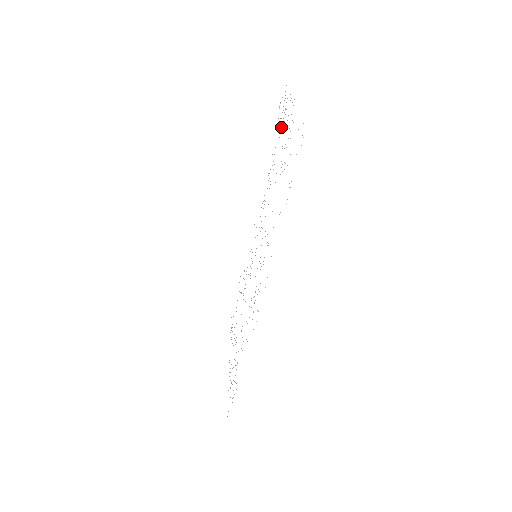
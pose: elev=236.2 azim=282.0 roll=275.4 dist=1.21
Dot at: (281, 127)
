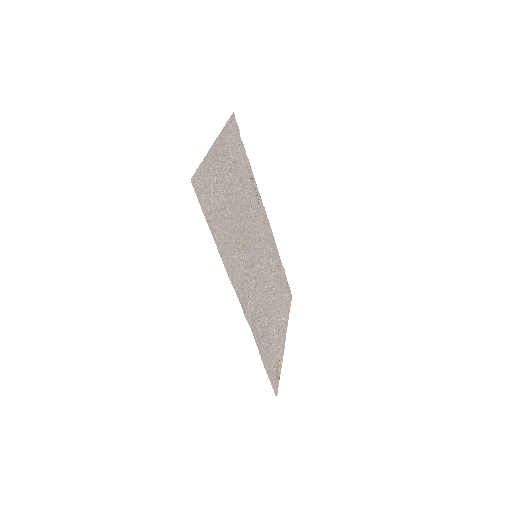
Dot at: (232, 155)
